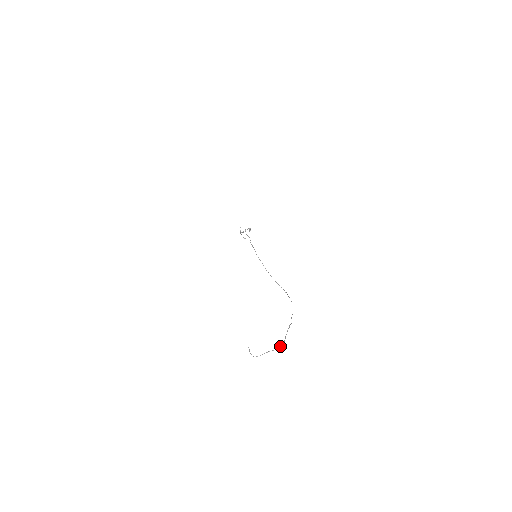
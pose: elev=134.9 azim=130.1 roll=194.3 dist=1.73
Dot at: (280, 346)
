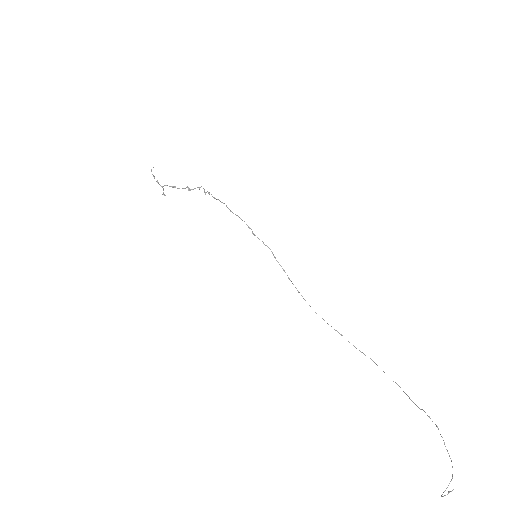
Dot at: occluded
